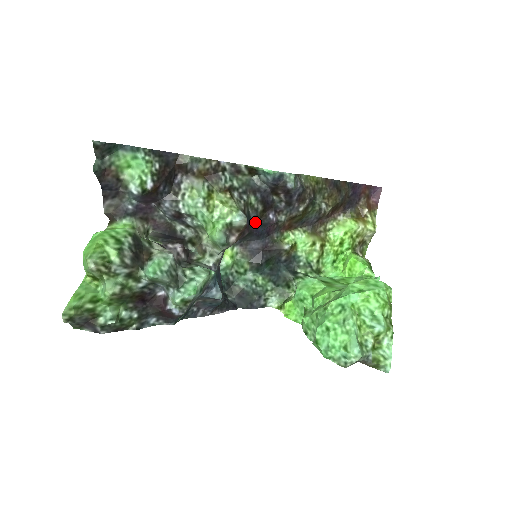
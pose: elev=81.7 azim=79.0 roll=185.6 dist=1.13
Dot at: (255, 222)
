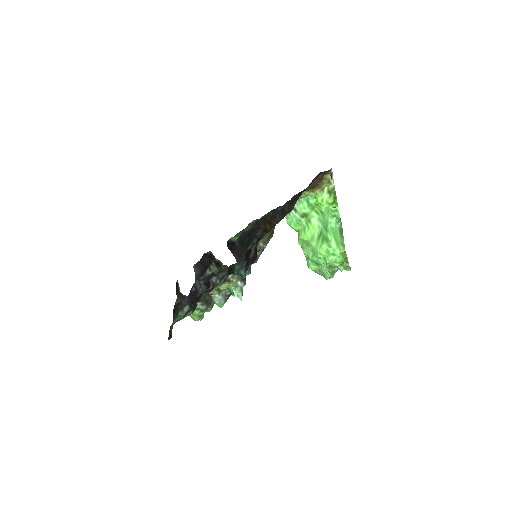
Dot at: (244, 249)
